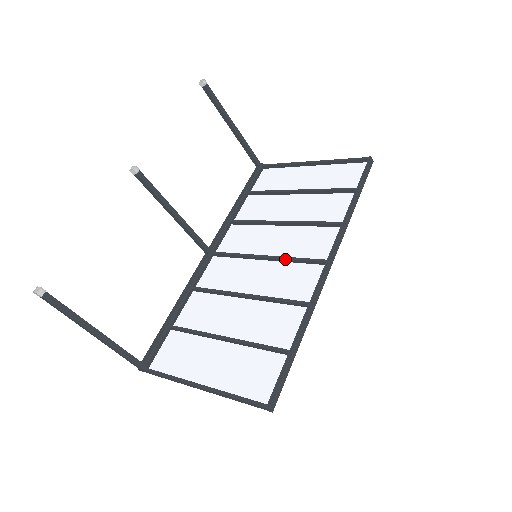
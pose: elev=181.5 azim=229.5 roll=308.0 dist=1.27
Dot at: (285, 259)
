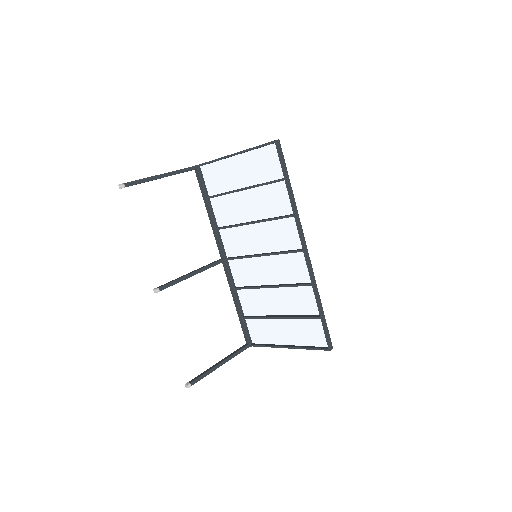
Dot at: (276, 255)
